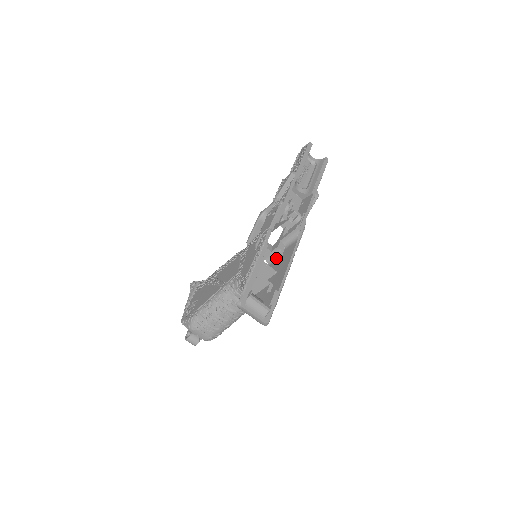
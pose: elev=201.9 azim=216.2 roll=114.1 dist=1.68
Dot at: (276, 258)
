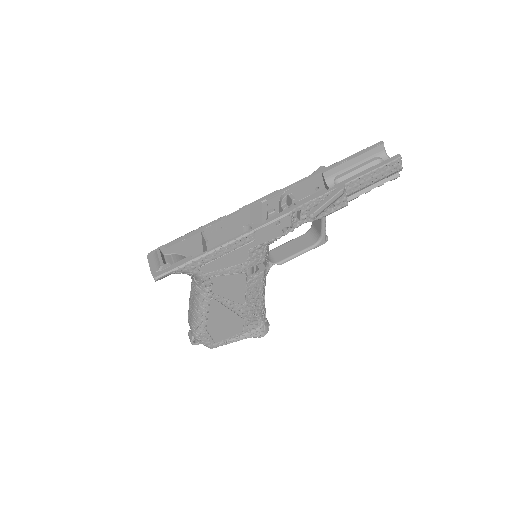
Dot at: (256, 252)
